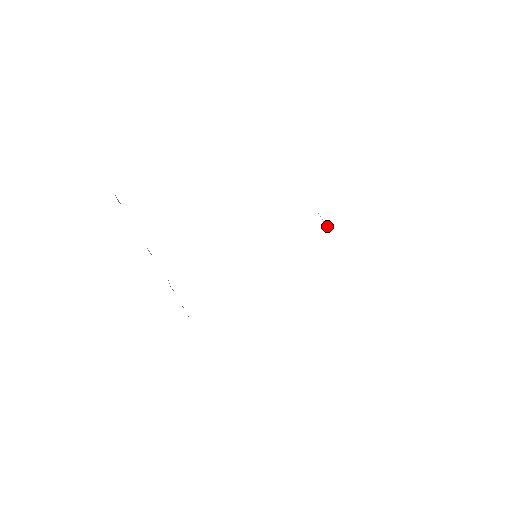
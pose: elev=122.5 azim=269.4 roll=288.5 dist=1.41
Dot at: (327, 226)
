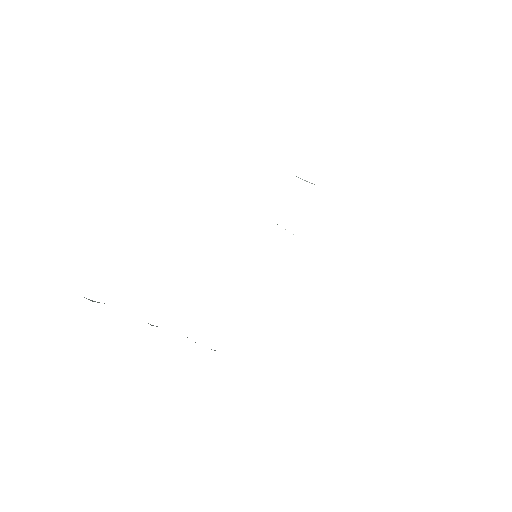
Dot at: occluded
